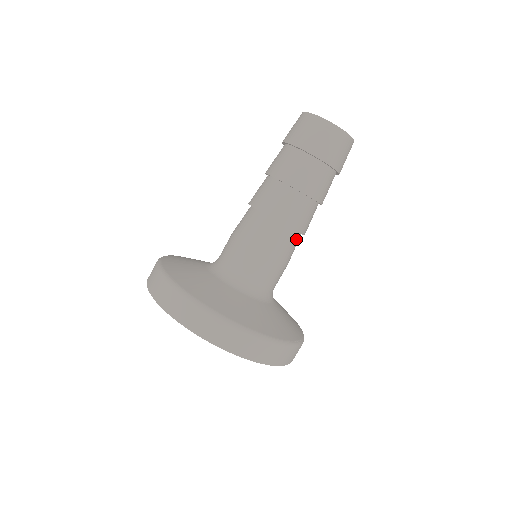
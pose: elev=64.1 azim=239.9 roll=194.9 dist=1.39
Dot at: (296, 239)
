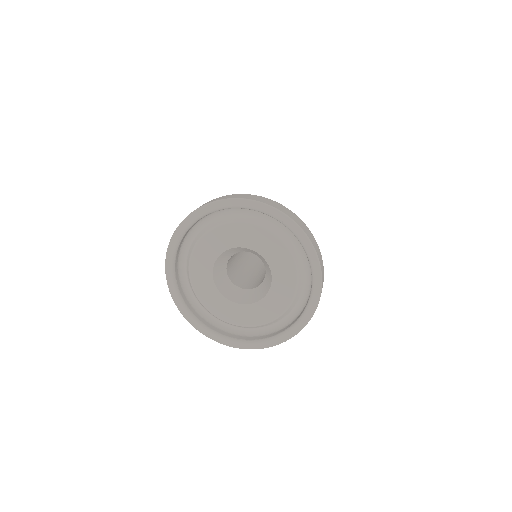
Dot at: occluded
